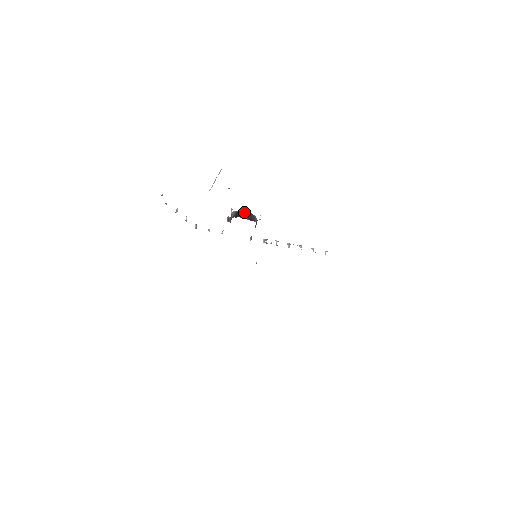
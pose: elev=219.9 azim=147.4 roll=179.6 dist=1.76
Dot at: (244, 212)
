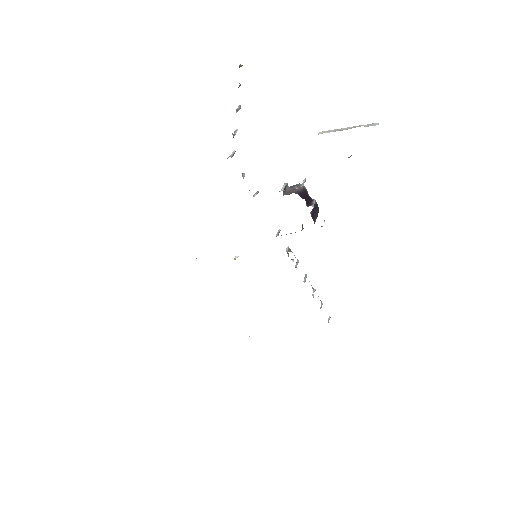
Dot at: (314, 199)
